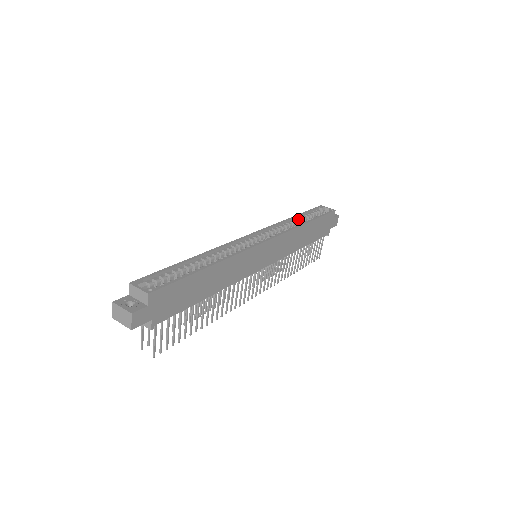
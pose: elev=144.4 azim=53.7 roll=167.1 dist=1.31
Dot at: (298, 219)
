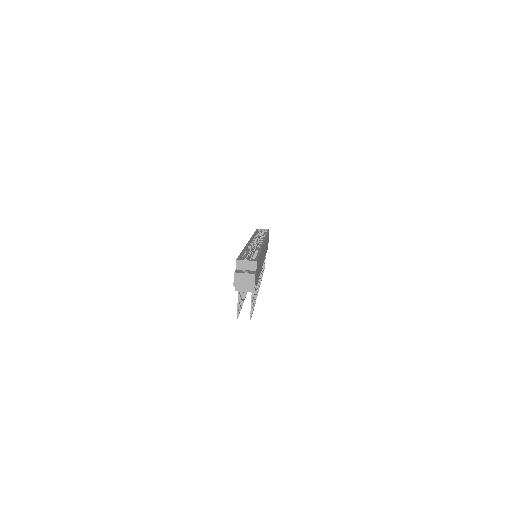
Dot at: (257, 235)
